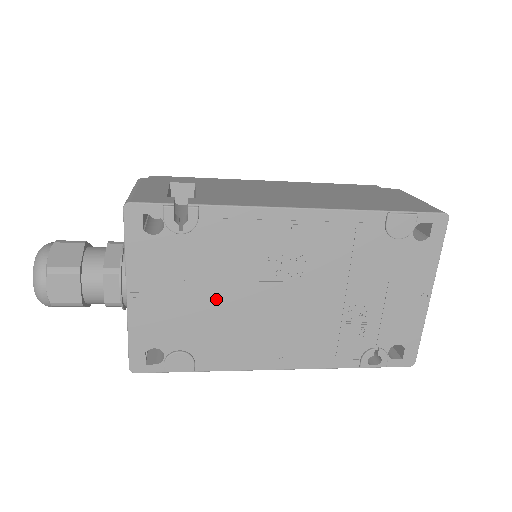
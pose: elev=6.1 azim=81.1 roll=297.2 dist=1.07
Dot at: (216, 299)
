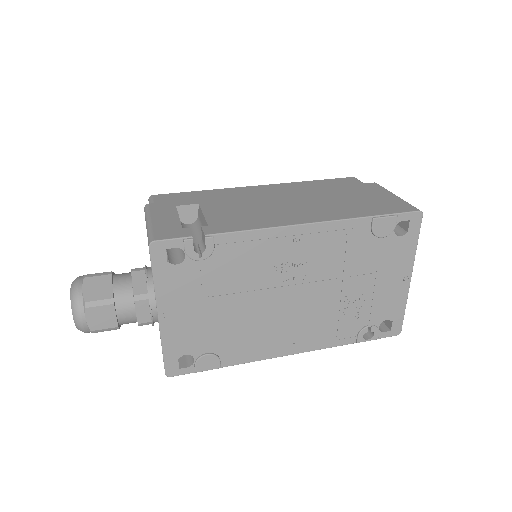
Dot at: (234, 308)
